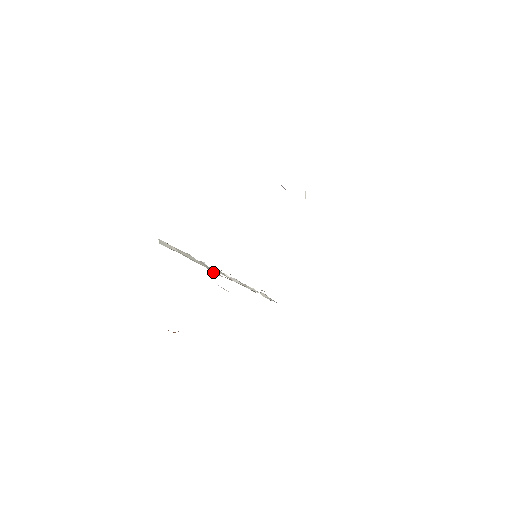
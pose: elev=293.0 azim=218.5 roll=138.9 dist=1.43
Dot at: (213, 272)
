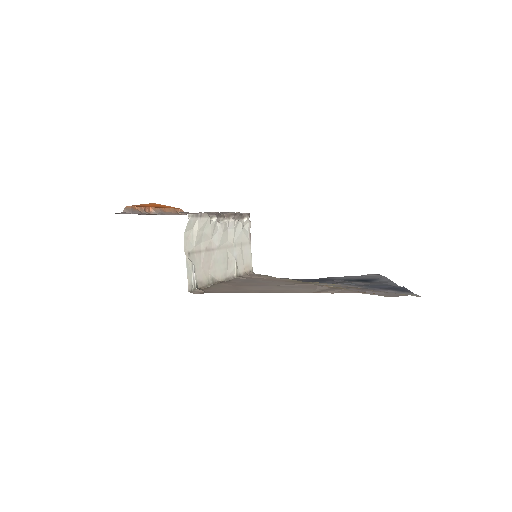
Dot at: (219, 219)
